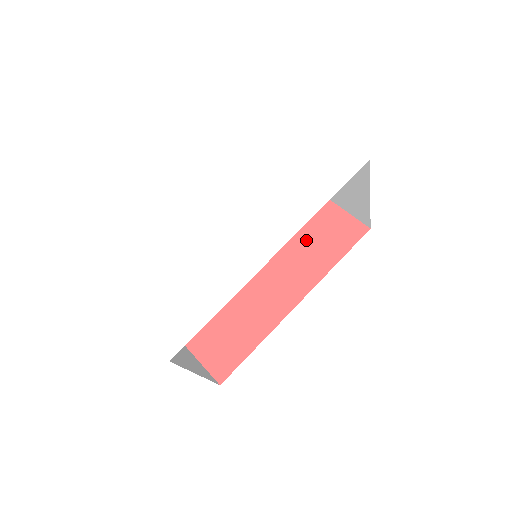
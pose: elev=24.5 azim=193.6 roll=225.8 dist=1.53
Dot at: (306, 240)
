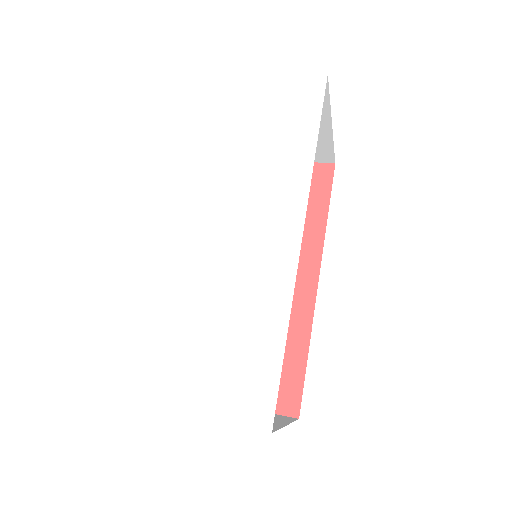
Dot at: occluded
